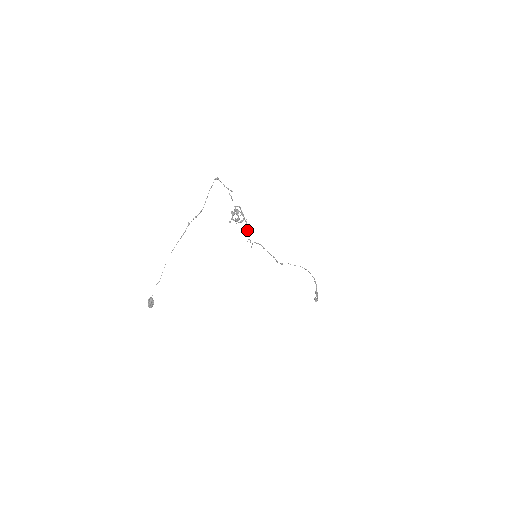
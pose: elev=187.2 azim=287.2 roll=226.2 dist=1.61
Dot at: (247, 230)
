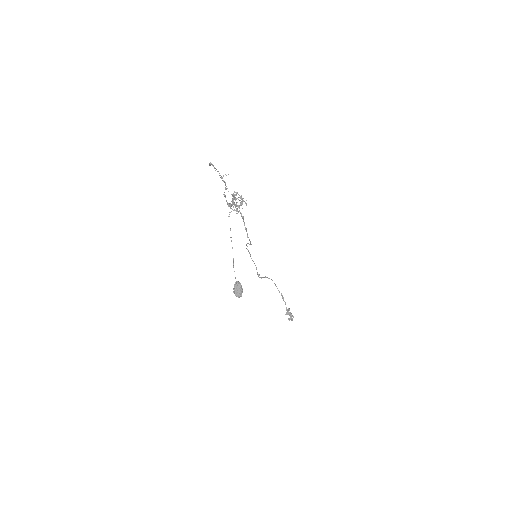
Dot at: (244, 223)
